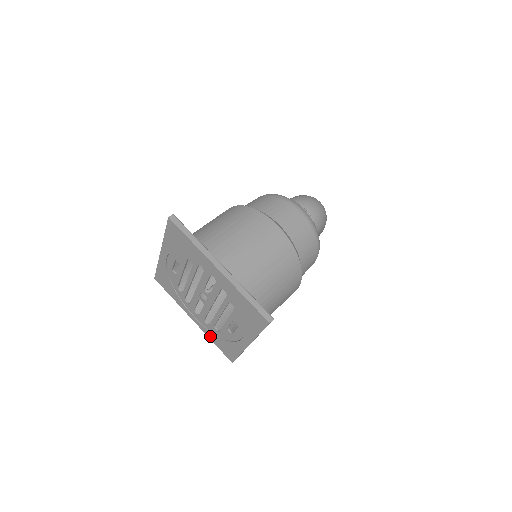
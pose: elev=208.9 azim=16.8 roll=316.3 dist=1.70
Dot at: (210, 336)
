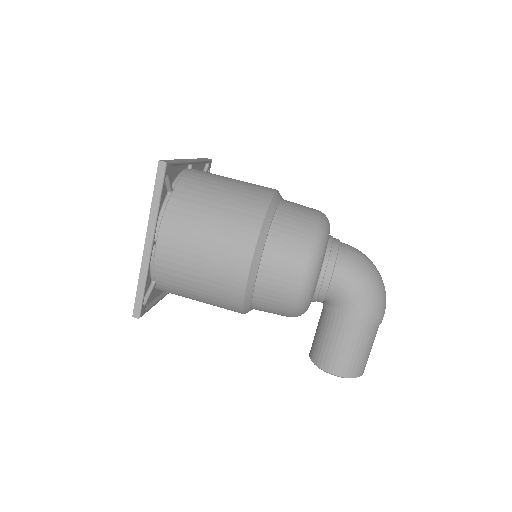
Dot at: occluded
